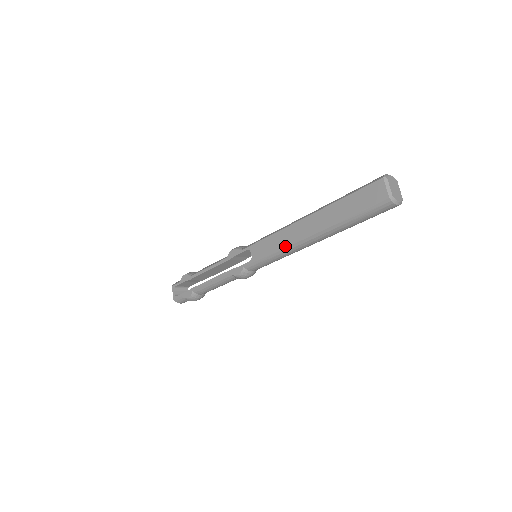
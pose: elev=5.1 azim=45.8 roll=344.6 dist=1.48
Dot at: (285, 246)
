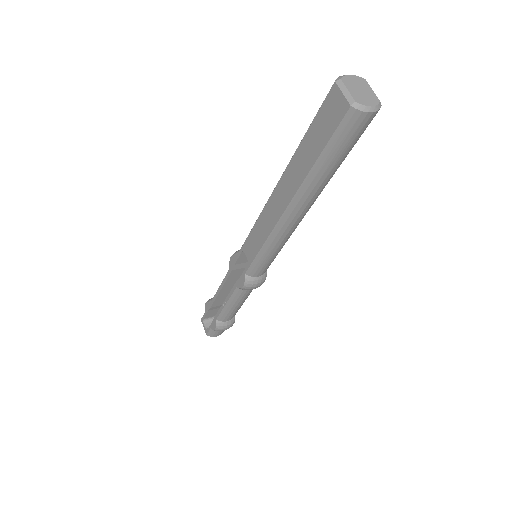
Dot at: (270, 231)
